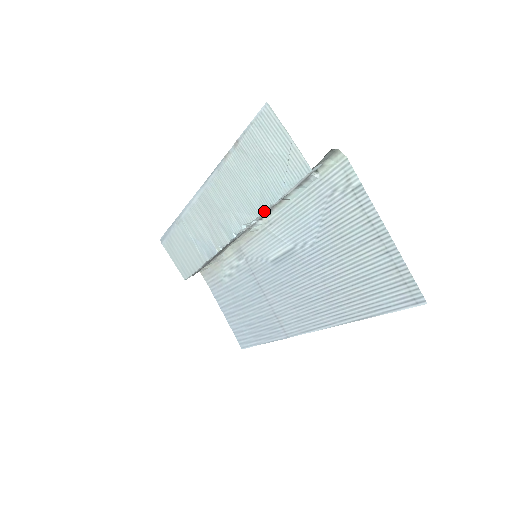
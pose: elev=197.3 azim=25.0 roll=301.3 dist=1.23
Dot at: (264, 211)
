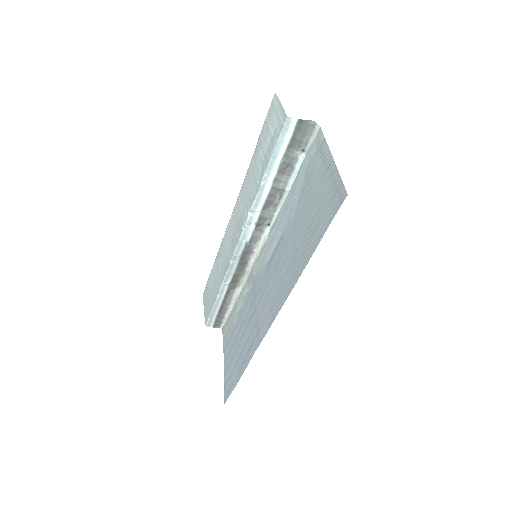
Dot at: (262, 183)
